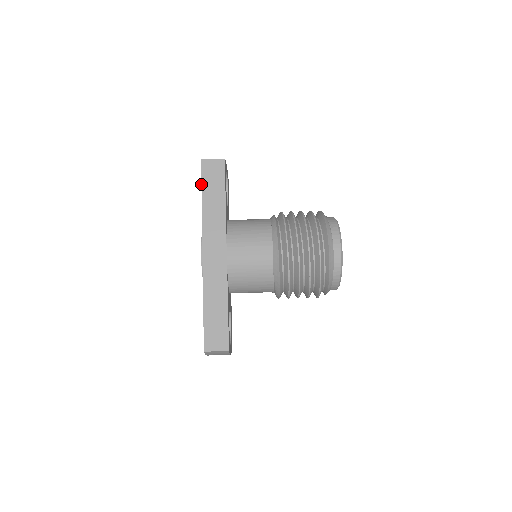
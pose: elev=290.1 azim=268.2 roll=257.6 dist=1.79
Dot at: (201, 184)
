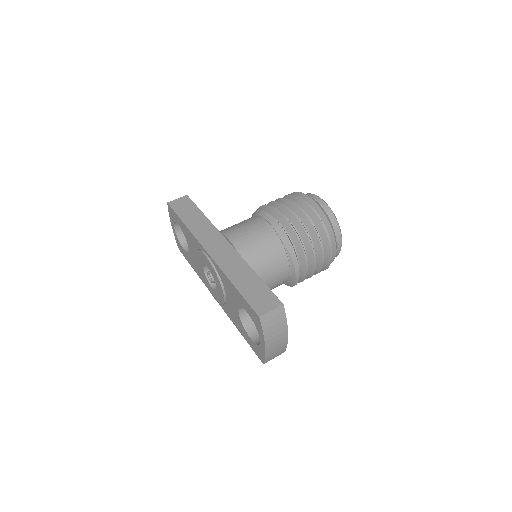
Dot at: (176, 215)
